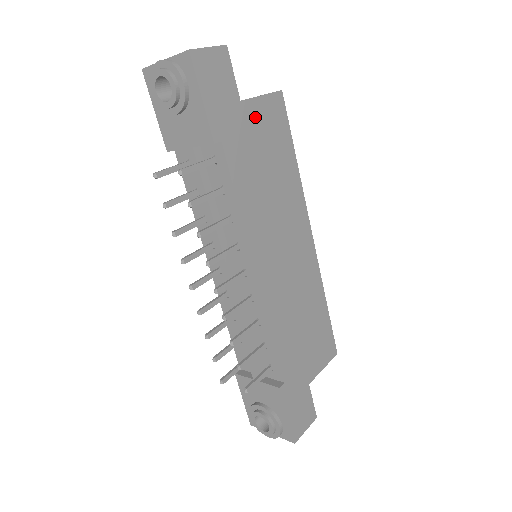
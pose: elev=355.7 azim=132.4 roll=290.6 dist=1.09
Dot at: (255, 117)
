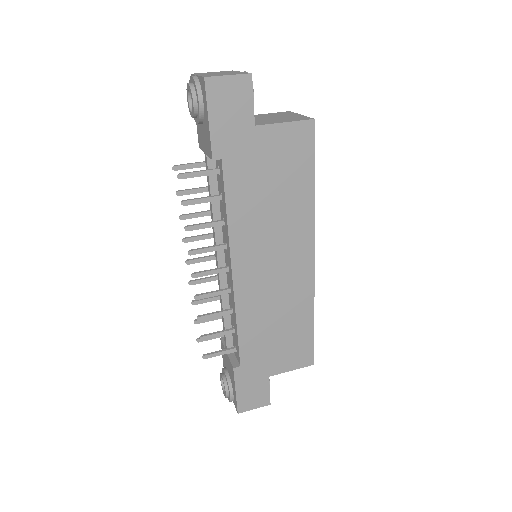
Dot at: (270, 142)
